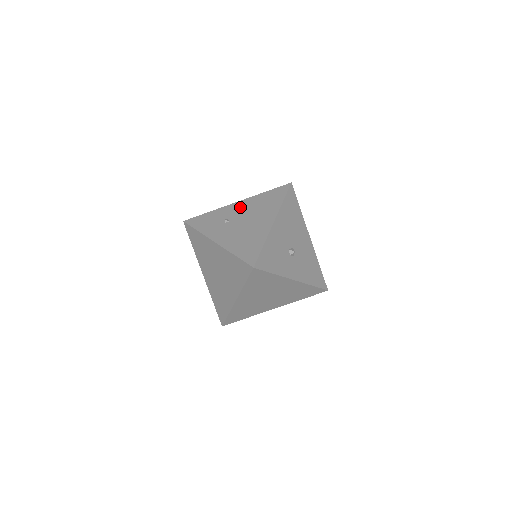
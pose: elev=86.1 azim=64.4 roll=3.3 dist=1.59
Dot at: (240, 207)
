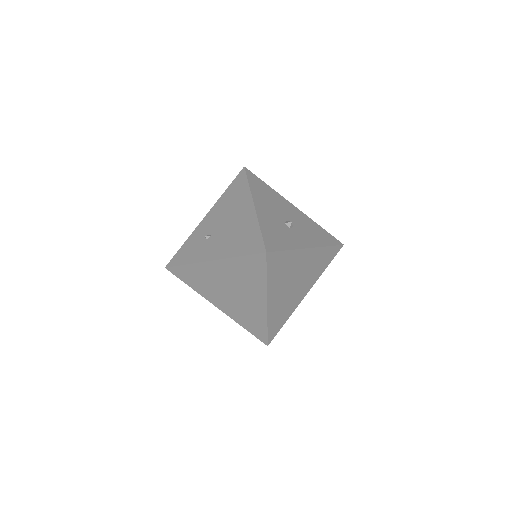
Dot at: (211, 218)
